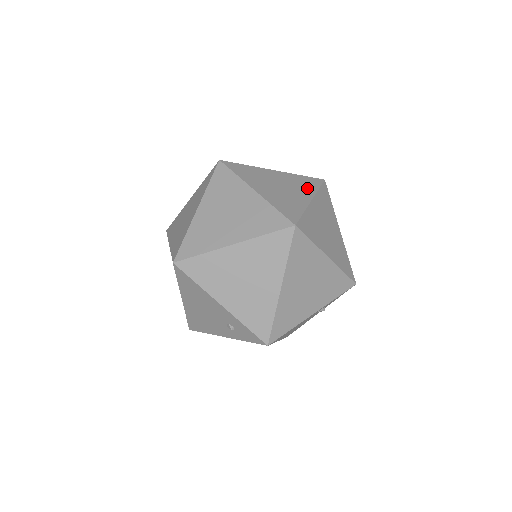
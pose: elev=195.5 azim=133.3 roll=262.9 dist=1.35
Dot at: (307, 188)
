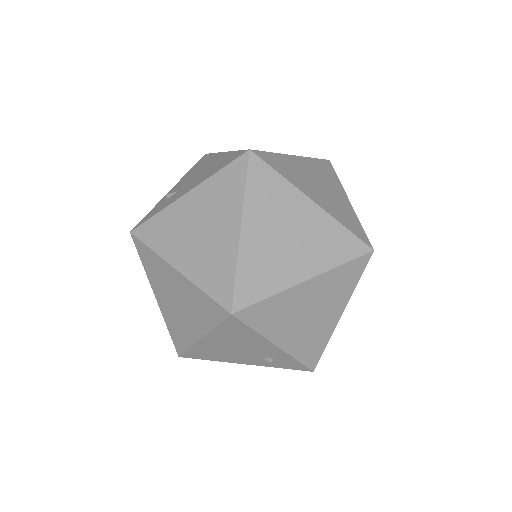
Dot at: (333, 180)
